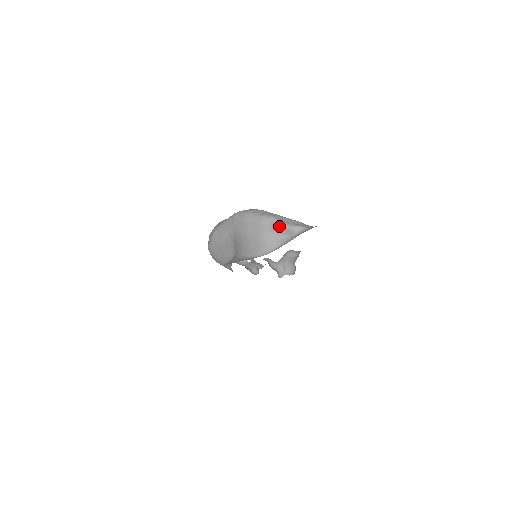
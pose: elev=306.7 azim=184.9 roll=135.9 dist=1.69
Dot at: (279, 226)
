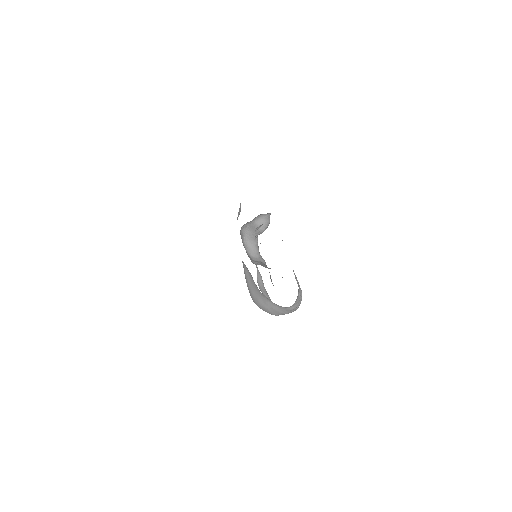
Dot at: (239, 211)
